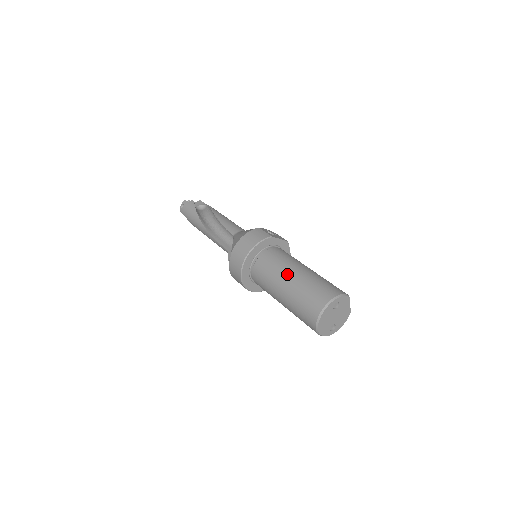
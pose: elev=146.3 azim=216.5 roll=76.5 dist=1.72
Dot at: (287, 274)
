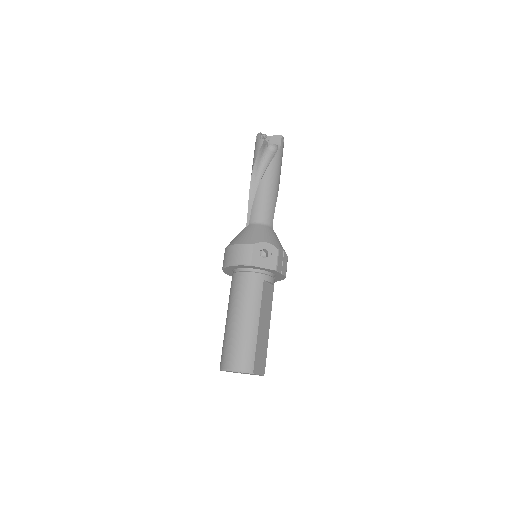
Dot at: (232, 313)
